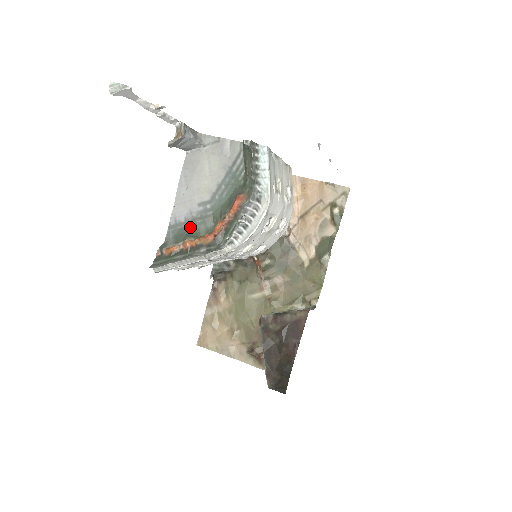
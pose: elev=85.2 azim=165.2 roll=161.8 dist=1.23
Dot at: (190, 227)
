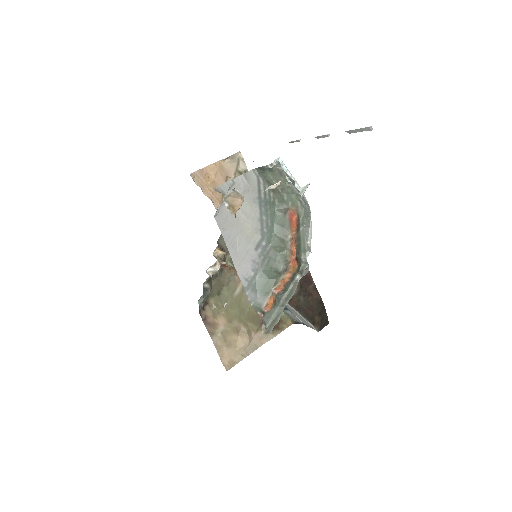
Dot at: (265, 272)
